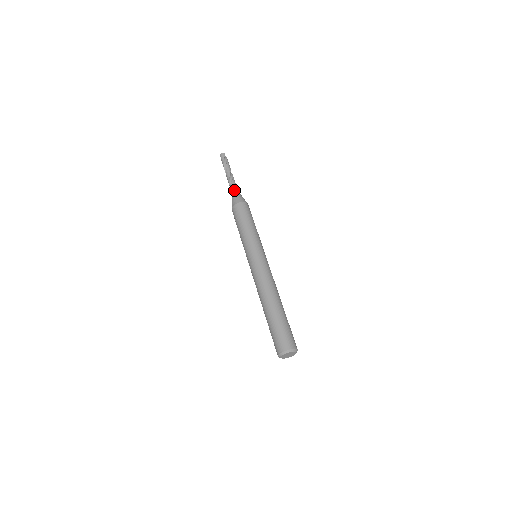
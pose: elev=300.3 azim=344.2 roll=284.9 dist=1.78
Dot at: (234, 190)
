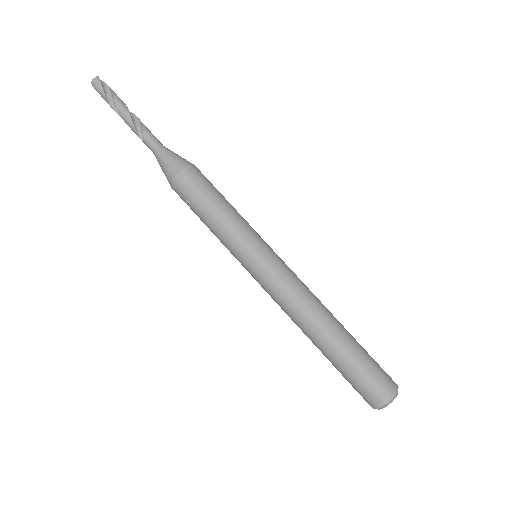
Dot at: (156, 148)
